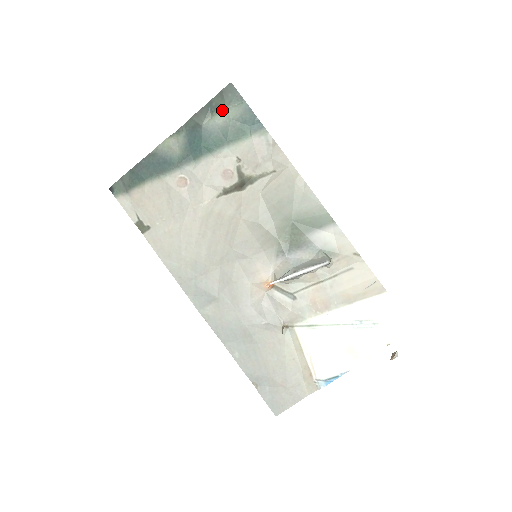
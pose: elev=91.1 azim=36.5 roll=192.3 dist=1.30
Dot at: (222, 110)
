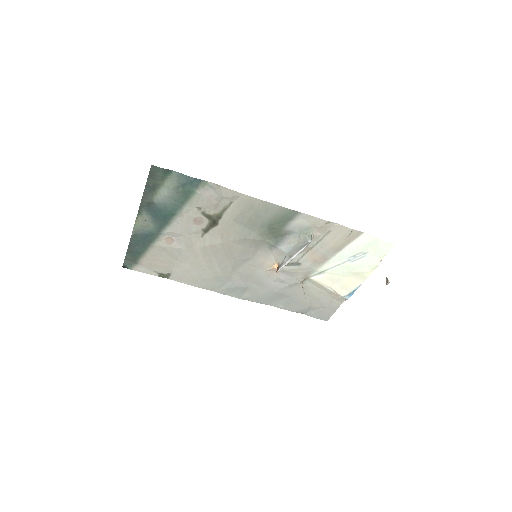
Dot at: (160, 186)
